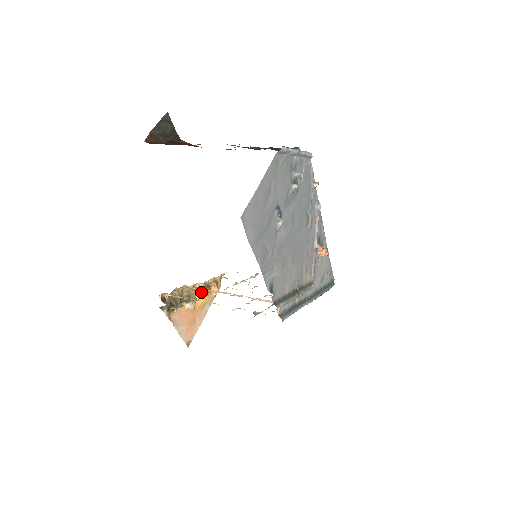
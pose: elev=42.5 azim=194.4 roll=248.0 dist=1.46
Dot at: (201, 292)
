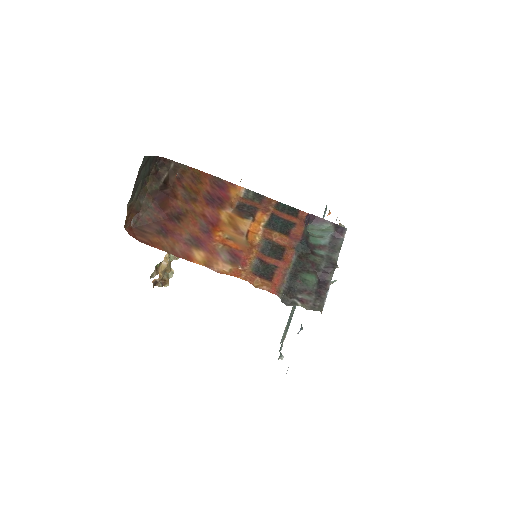
Dot at: occluded
